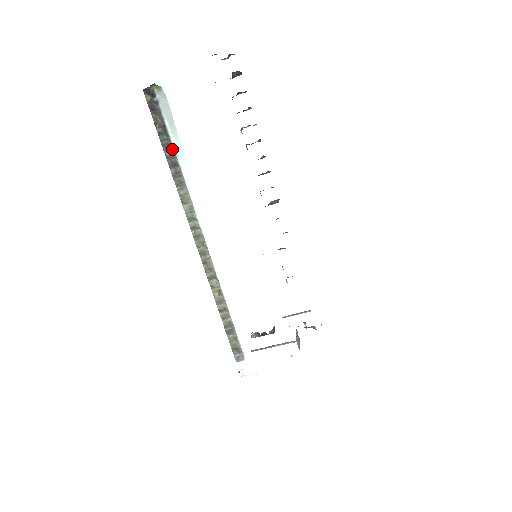
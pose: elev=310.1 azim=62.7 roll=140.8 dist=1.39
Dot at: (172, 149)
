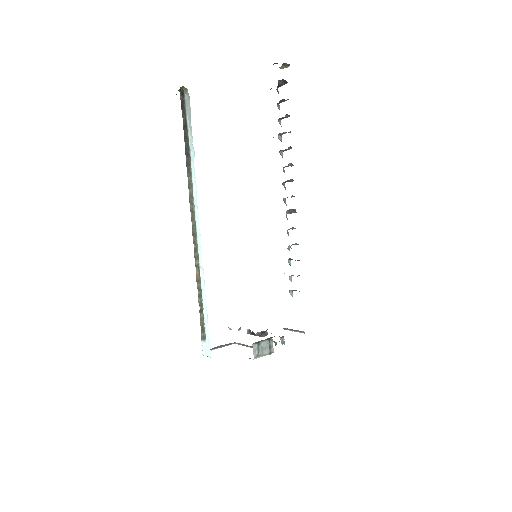
Dot at: (189, 141)
